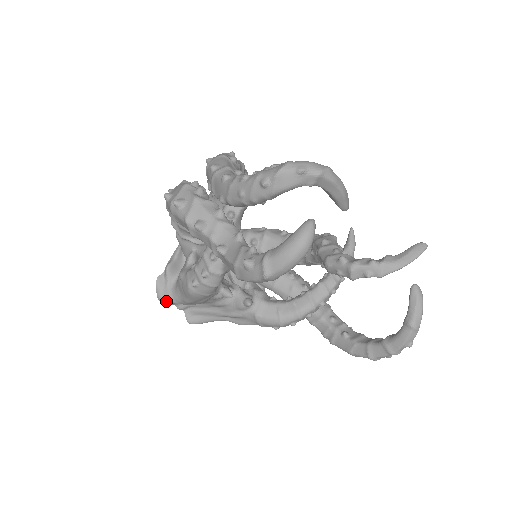
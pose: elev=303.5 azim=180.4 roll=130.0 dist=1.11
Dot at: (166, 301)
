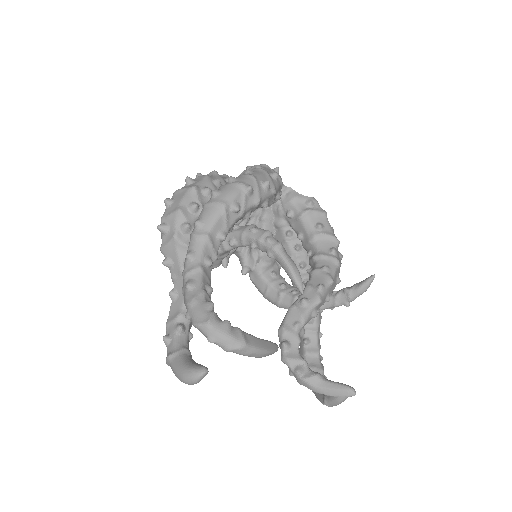
Dot at: occluded
